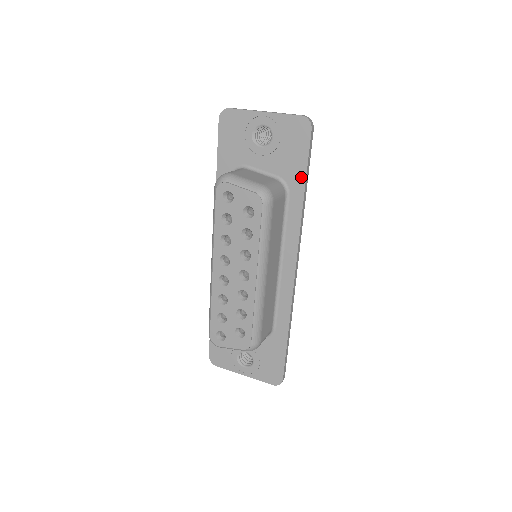
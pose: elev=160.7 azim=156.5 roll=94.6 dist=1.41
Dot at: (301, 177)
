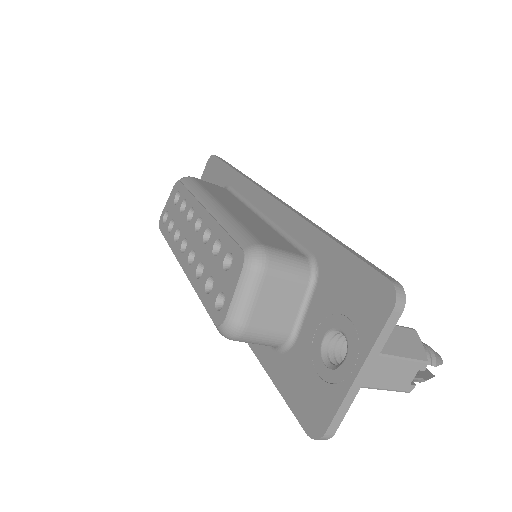
Dot at: (227, 171)
